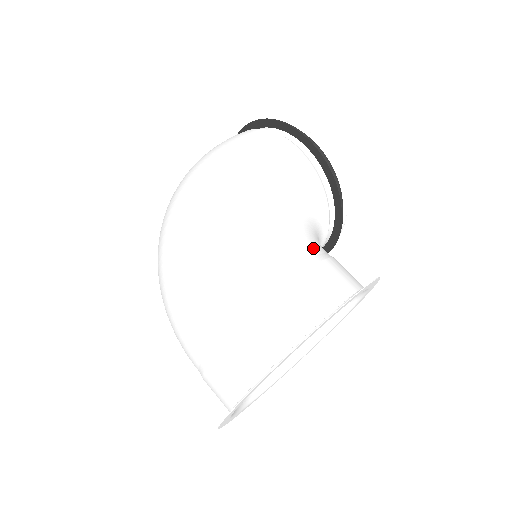
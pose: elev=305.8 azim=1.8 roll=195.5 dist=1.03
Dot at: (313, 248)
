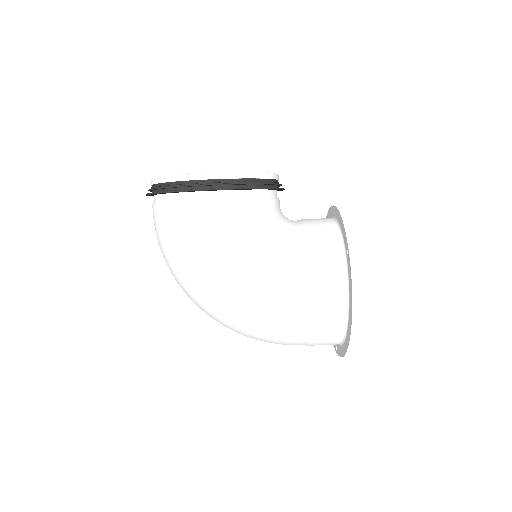
Dot at: (298, 262)
